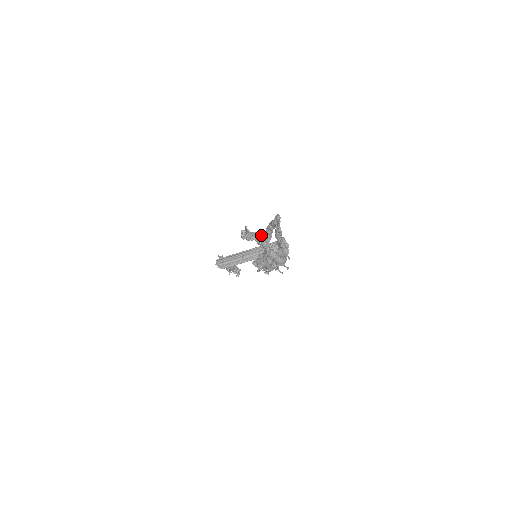
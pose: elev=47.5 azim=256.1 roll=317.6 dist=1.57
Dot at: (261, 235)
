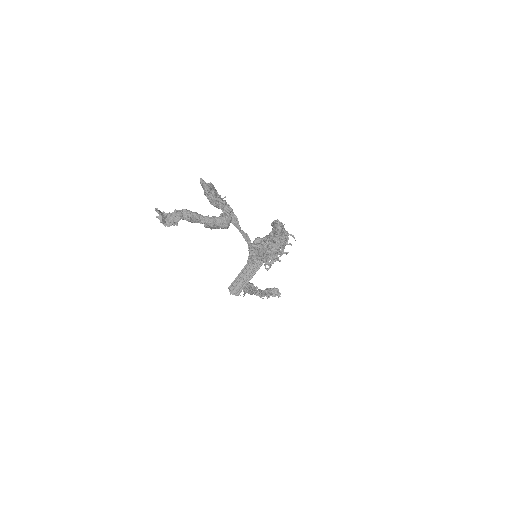
Dot at: (185, 209)
